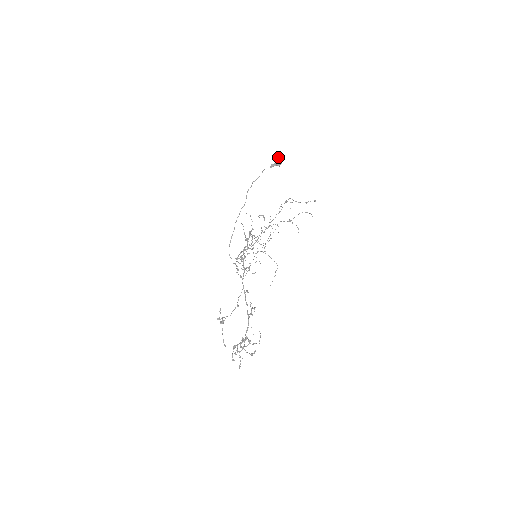
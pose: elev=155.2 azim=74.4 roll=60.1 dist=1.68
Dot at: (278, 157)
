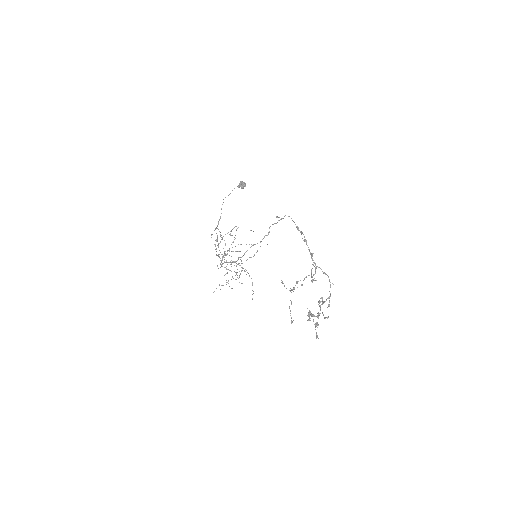
Dot at: (241, 181)
